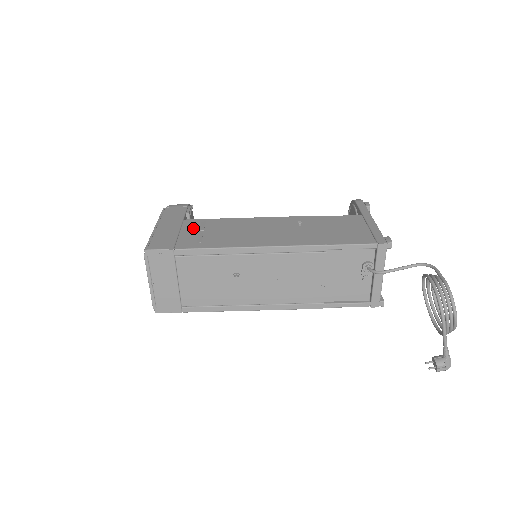
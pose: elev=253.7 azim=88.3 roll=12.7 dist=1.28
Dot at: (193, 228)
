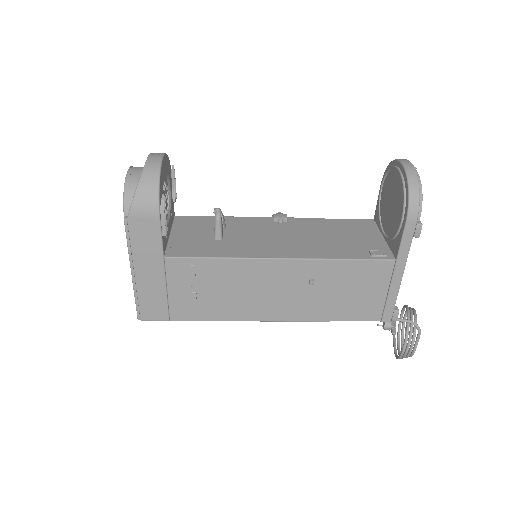
Dot at: (182, 281)
